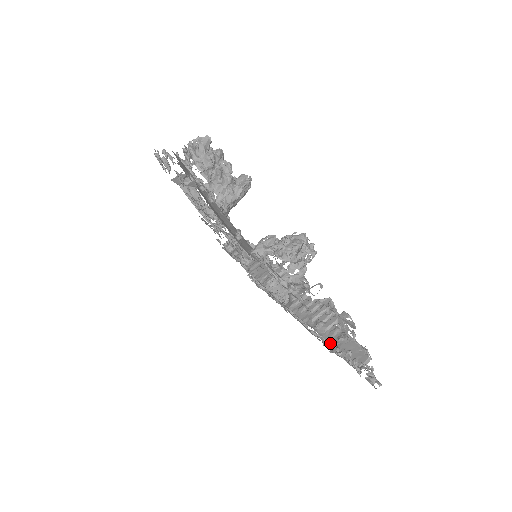
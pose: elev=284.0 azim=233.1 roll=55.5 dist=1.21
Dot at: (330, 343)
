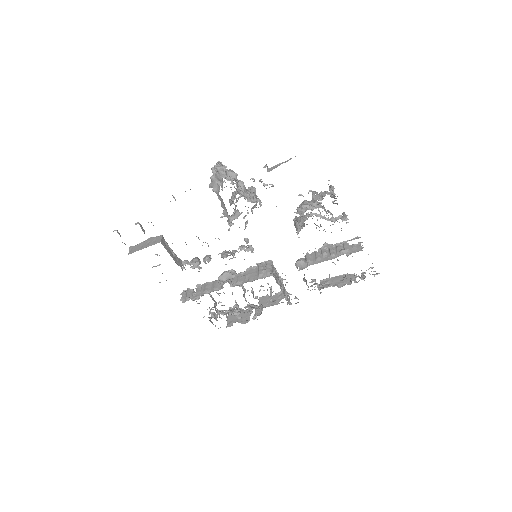
Dot at: occluded
